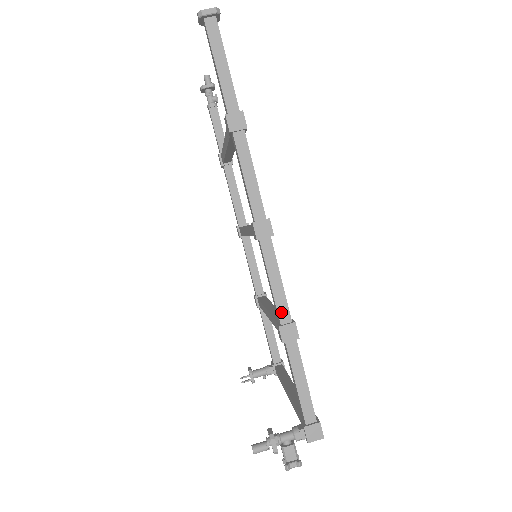
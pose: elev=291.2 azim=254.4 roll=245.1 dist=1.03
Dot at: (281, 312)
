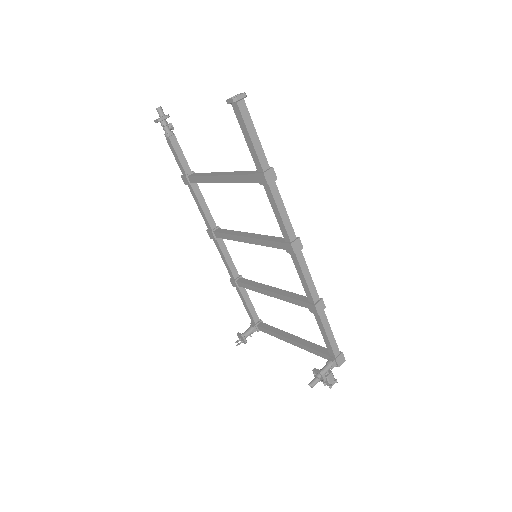
Dot at: (313, 295)
